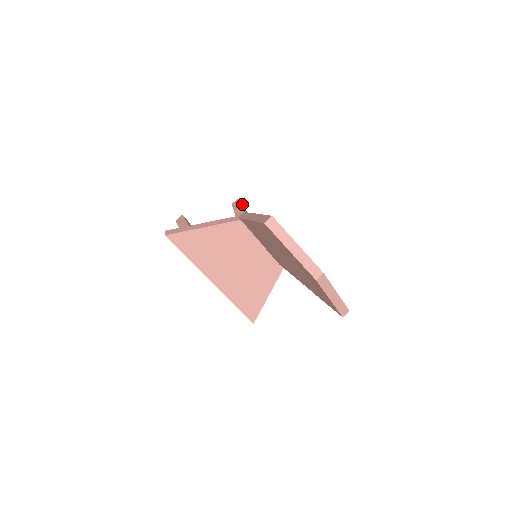
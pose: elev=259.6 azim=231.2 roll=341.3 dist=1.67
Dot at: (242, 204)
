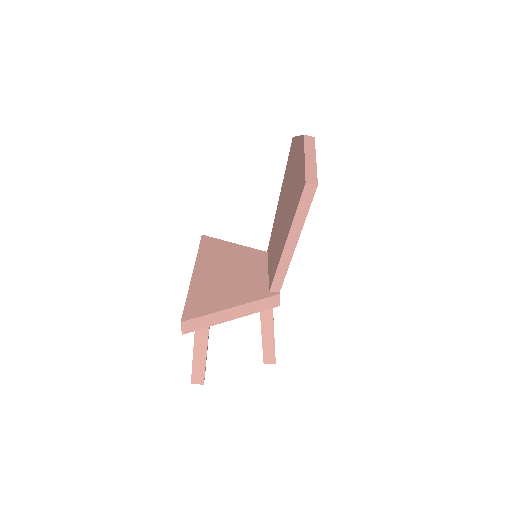
Dot at: occluded
